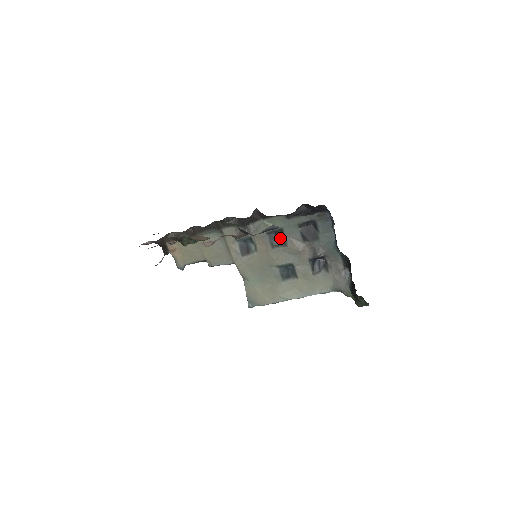
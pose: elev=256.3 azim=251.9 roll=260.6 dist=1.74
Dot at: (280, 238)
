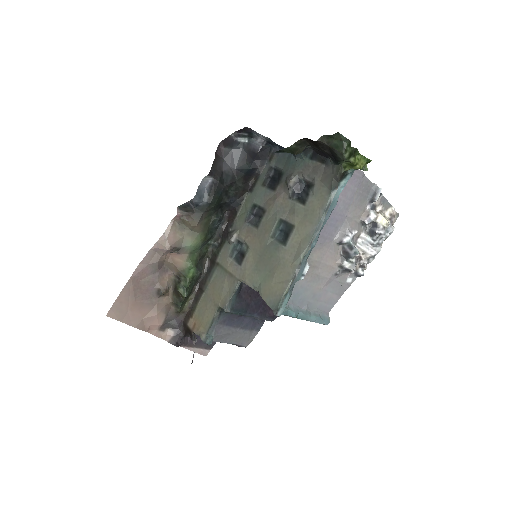
Dot at: (258, 213)
